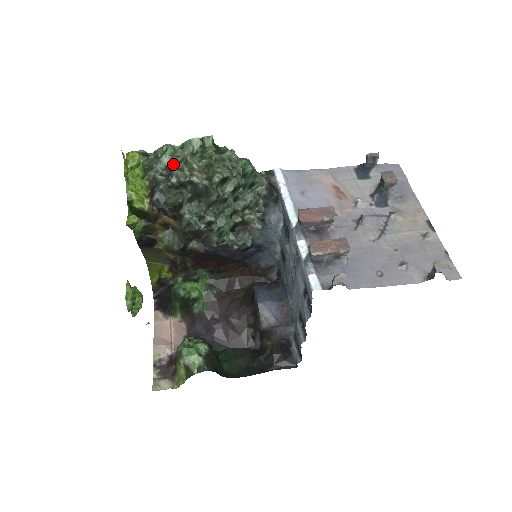
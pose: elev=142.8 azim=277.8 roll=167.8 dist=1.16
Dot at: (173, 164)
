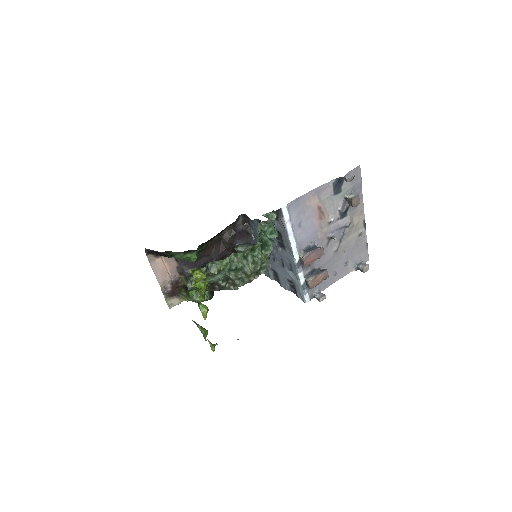
Dot at: (232, 272)
